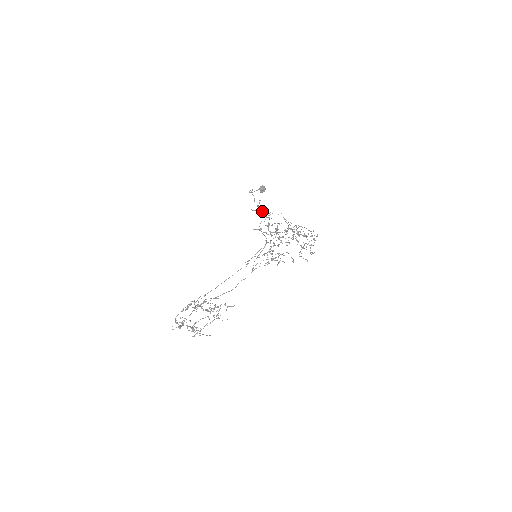
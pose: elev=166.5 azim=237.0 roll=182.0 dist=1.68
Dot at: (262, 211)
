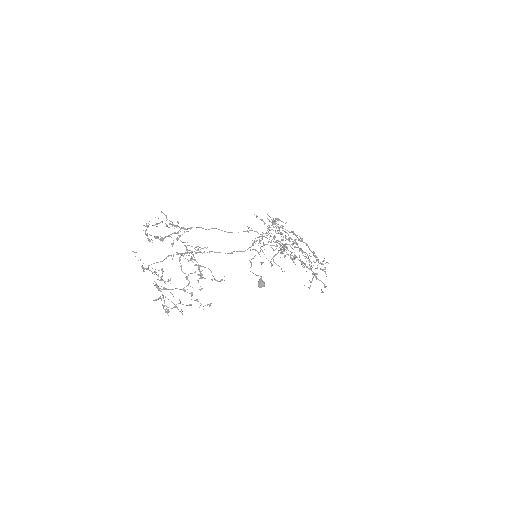
Dot at: occluded
